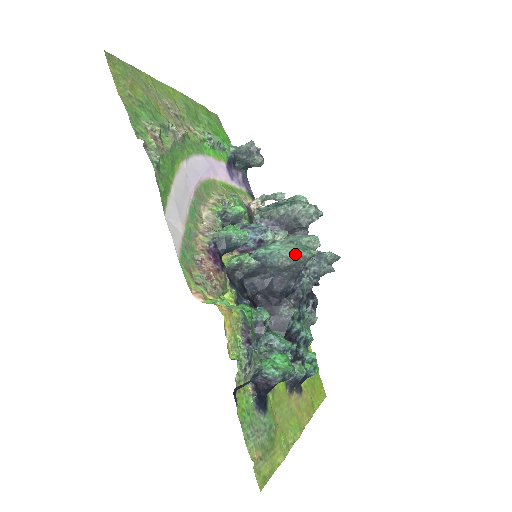
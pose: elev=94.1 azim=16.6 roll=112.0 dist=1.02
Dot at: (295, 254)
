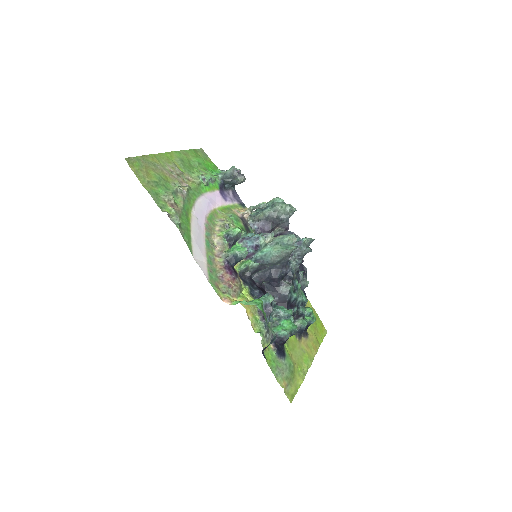
Dot at: (281, 253)
